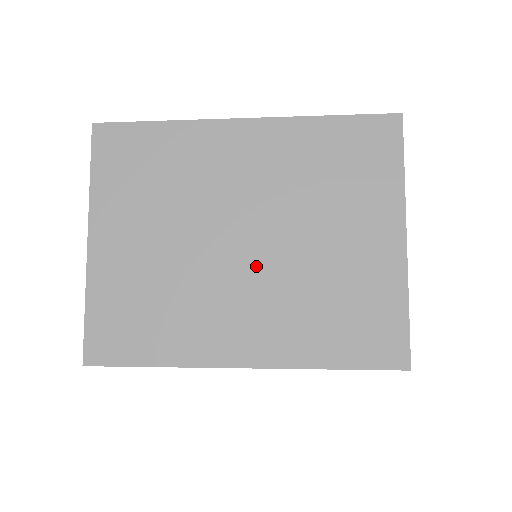
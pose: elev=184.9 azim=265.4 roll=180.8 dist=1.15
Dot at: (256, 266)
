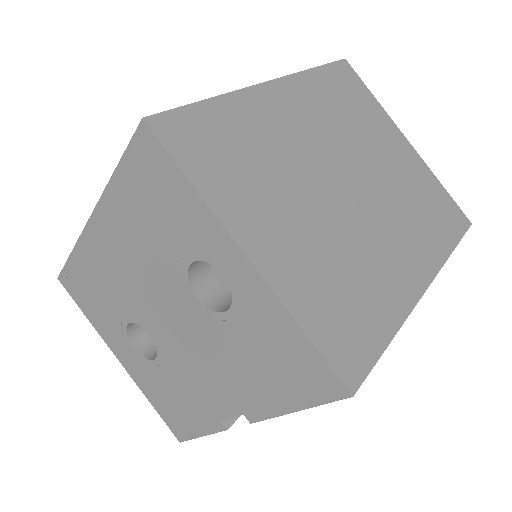
Dot at: (371, 201)
